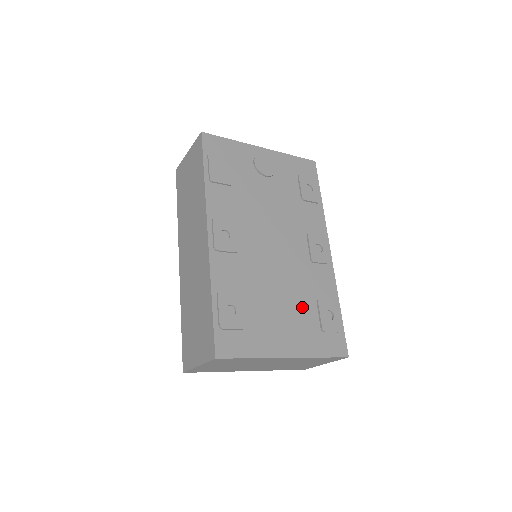
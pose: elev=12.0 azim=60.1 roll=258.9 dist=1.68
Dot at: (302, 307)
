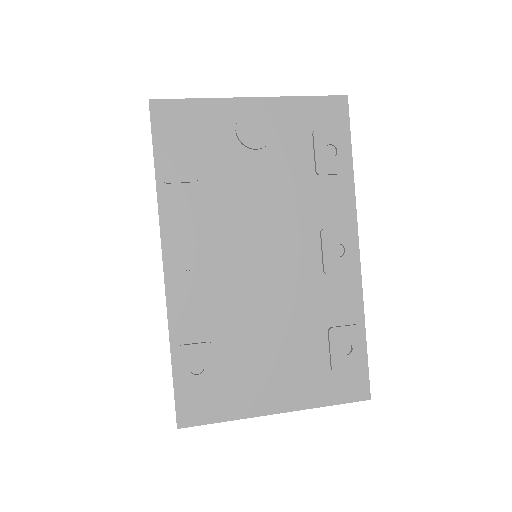
Dot at: (304, 343)
